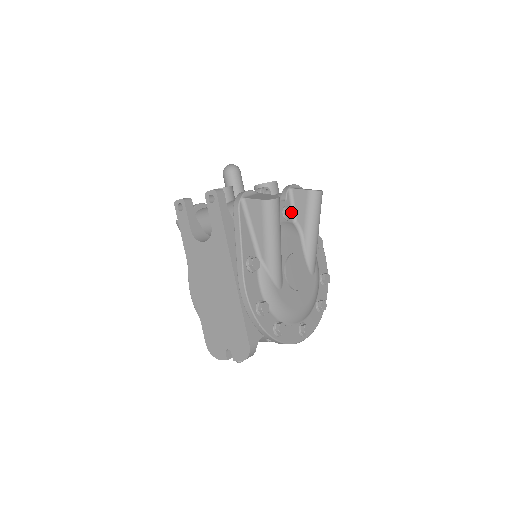
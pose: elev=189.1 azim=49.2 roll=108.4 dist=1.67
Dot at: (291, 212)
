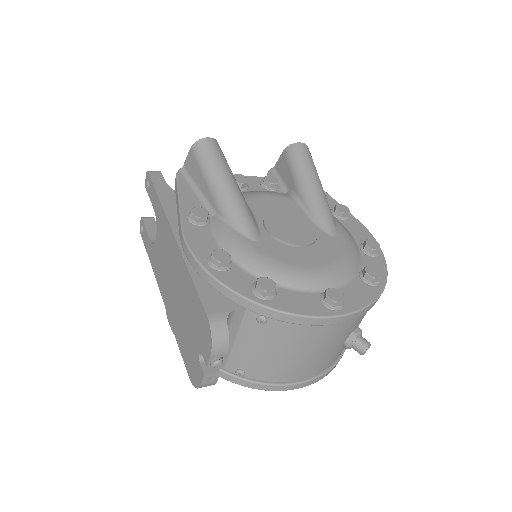
Dot at: (272, 180)
